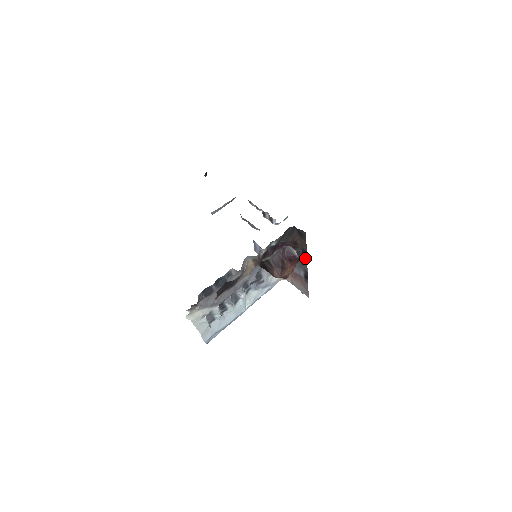
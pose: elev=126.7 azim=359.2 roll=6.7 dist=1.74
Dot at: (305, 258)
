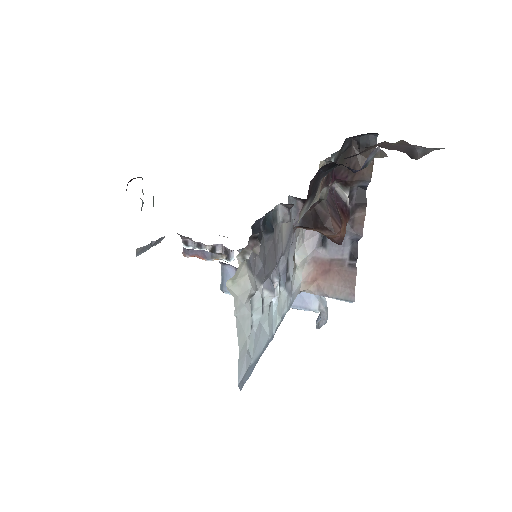
Dot at: (362, 204)
